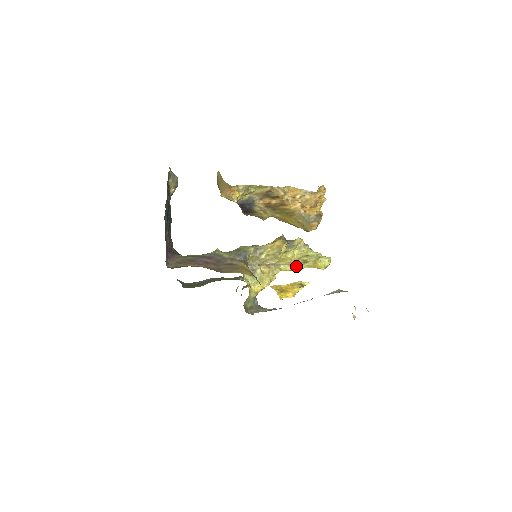
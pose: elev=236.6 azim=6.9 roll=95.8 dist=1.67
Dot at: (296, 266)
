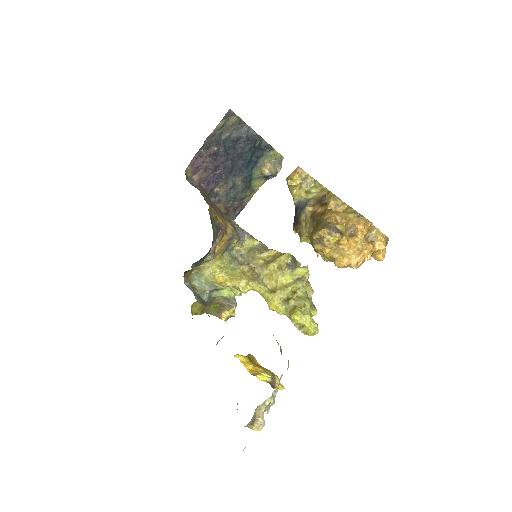
Dot at: (275, 295)
